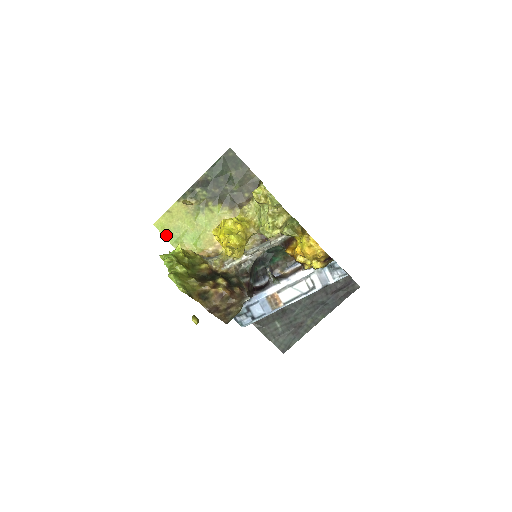
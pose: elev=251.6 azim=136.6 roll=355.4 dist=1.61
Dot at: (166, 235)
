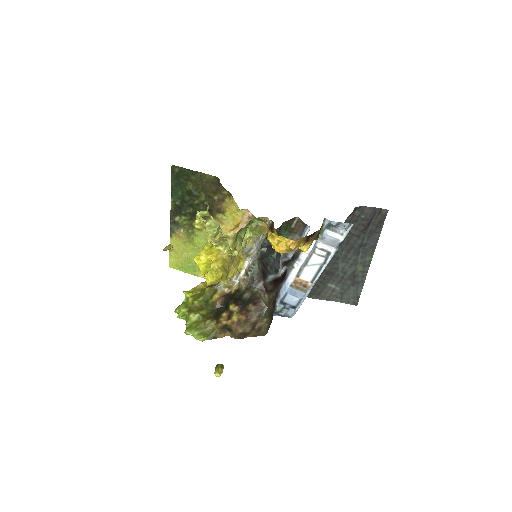
Dot at: (184, 270)
